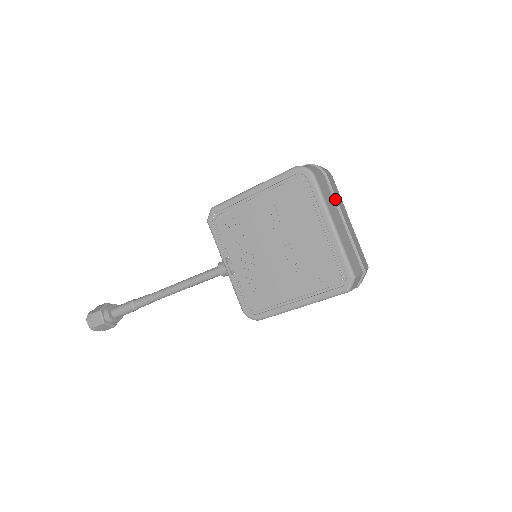
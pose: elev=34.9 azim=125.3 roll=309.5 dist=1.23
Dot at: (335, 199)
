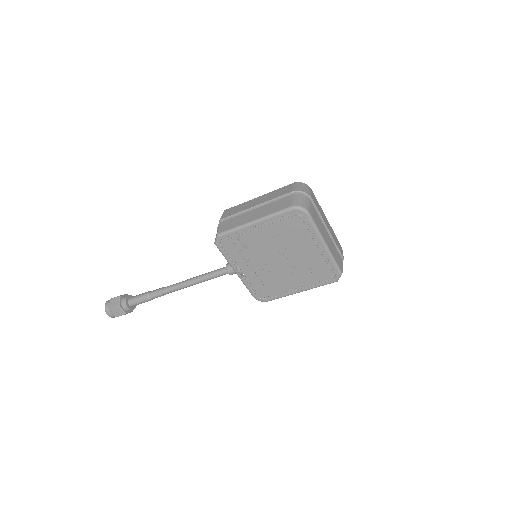
Dot at: (320, 215)
